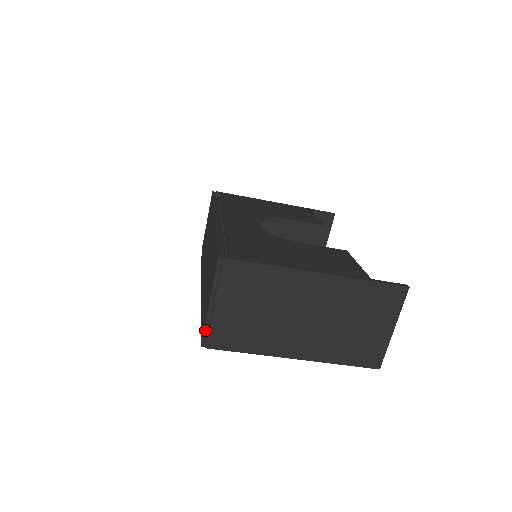
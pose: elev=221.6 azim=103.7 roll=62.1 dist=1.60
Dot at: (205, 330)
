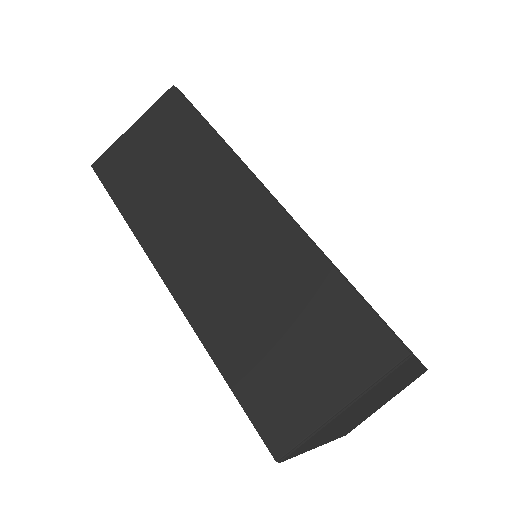
Dot at: (302, 441)
